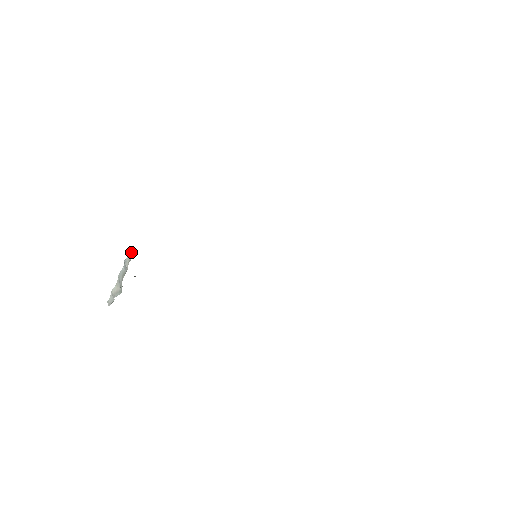
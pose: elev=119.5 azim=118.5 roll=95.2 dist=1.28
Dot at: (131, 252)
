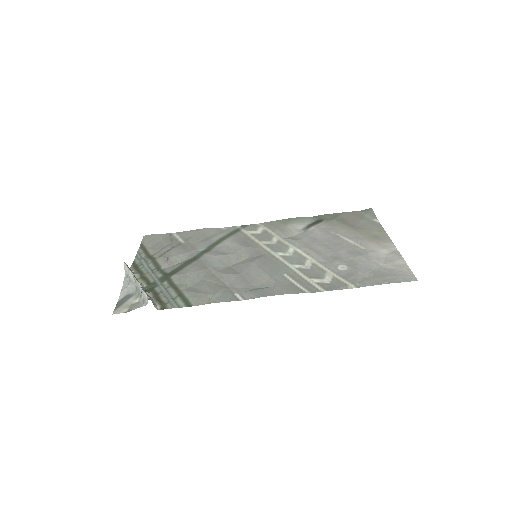
Dot at: (147, 299)
